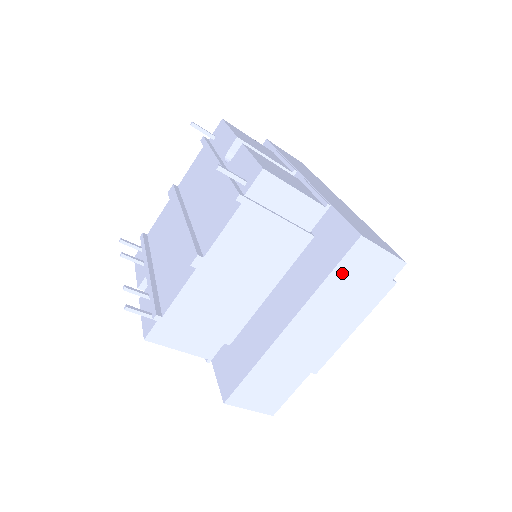
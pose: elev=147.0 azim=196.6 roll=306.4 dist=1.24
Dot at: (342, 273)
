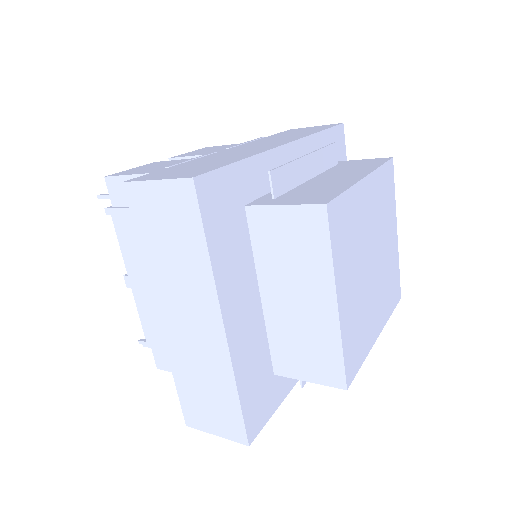
Dot at: (146, 233)
